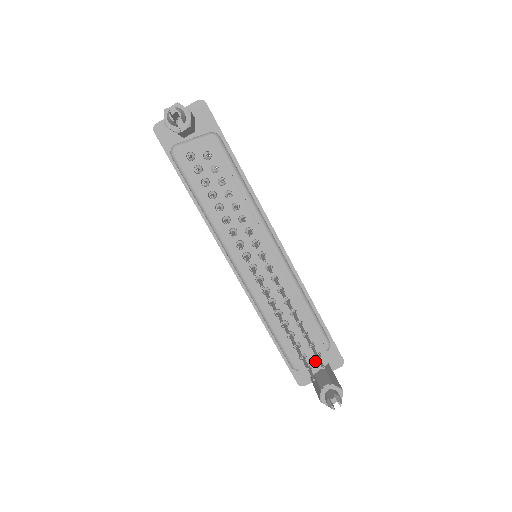
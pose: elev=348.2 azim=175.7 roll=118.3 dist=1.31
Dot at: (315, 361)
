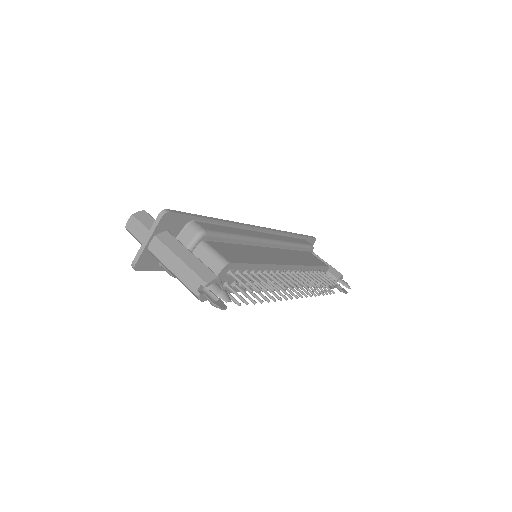
Dot at: occluded
